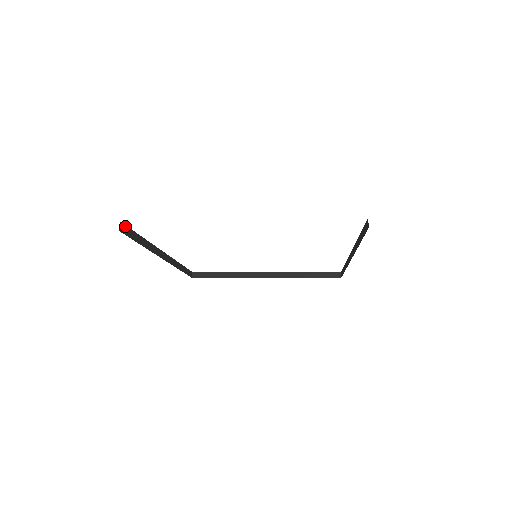
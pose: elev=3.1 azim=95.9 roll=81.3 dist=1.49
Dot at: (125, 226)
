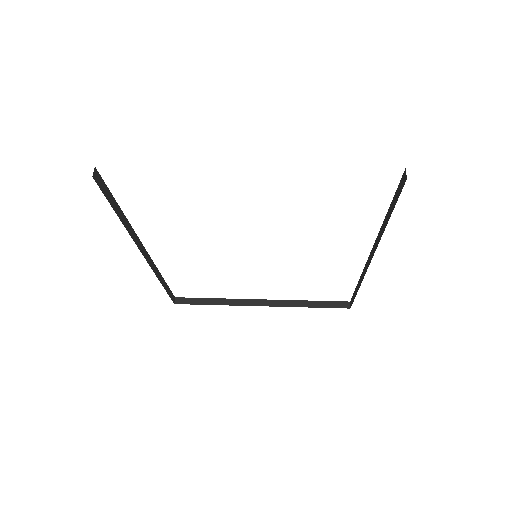
Dot at: (101, 178)
